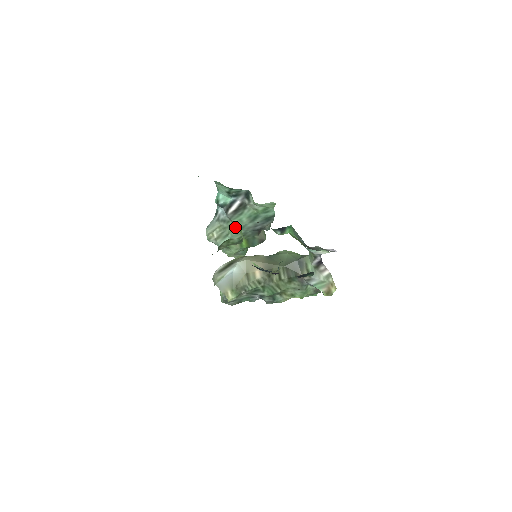
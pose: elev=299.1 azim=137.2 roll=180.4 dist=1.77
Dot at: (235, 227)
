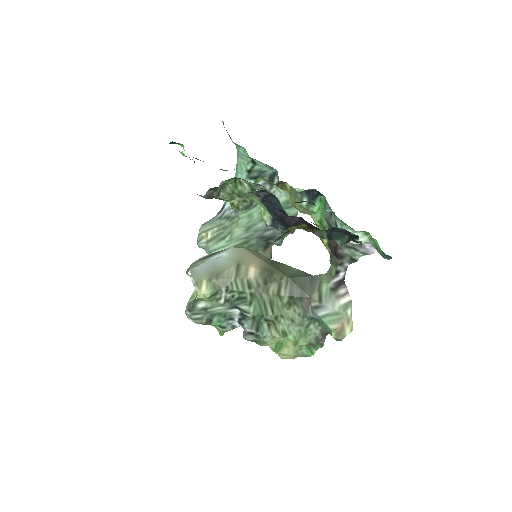
Dot at: (239, 225)
